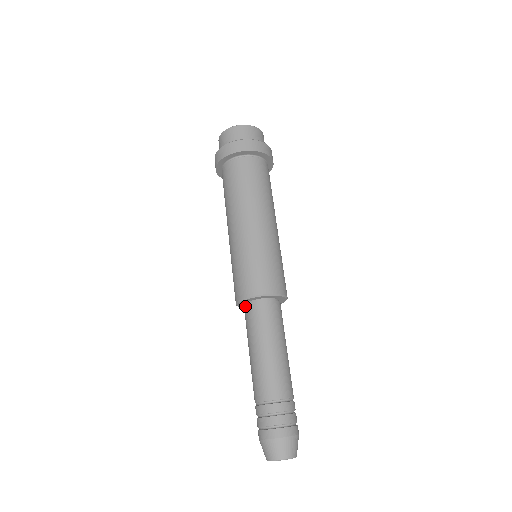
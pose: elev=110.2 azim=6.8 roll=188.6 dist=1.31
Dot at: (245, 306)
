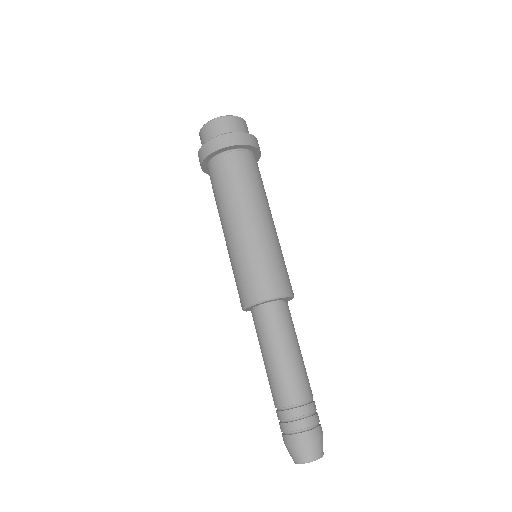
Dot at: (256, 309)
